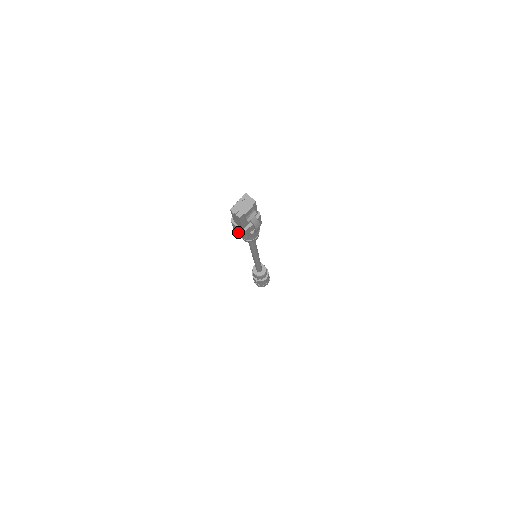
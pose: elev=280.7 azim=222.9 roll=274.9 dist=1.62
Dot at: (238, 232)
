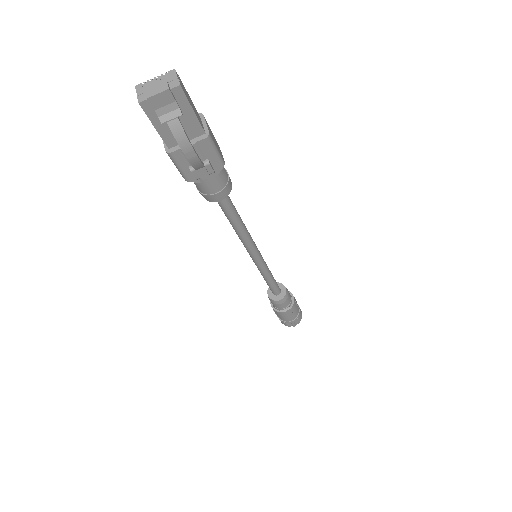
Dot at: occluded
